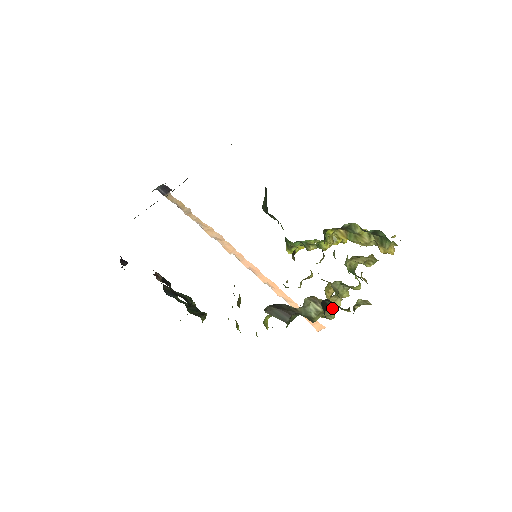
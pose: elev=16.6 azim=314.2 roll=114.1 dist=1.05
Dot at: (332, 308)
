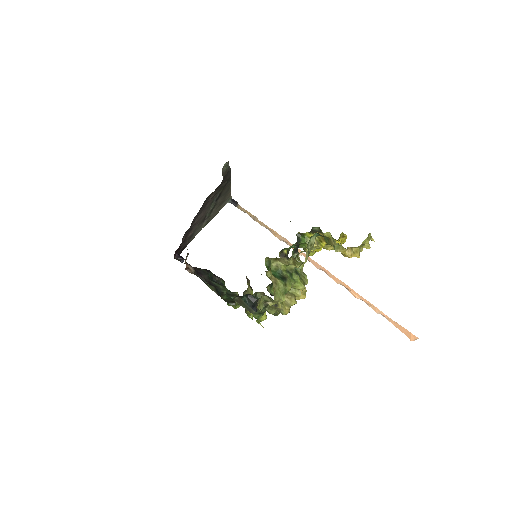
Dot at: occluded
